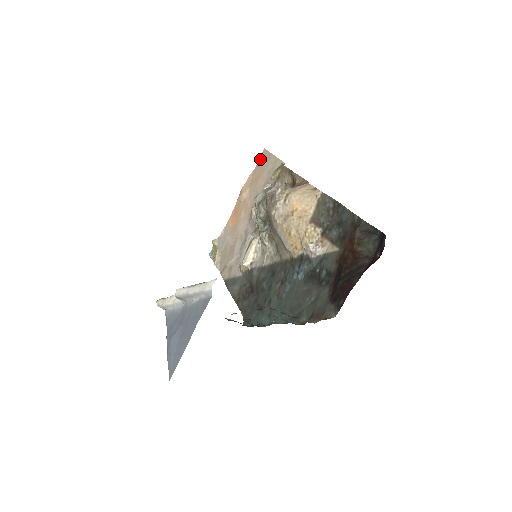
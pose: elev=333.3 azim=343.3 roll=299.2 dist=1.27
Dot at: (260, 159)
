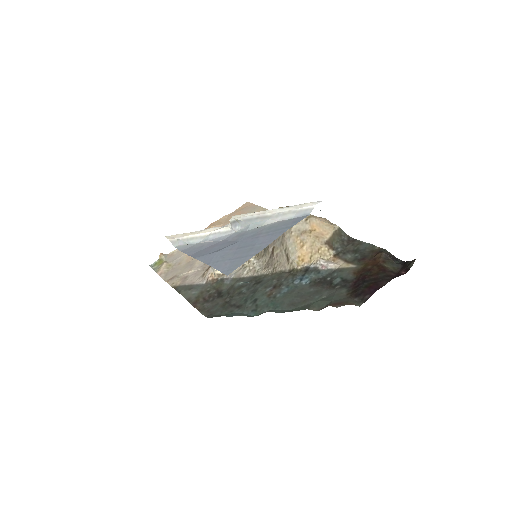
Dot at: (241, 207)
